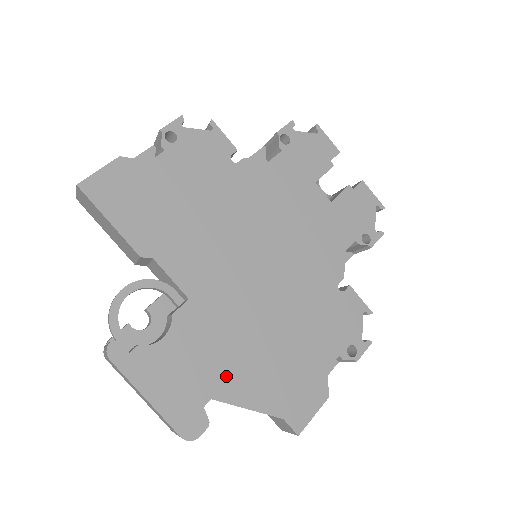
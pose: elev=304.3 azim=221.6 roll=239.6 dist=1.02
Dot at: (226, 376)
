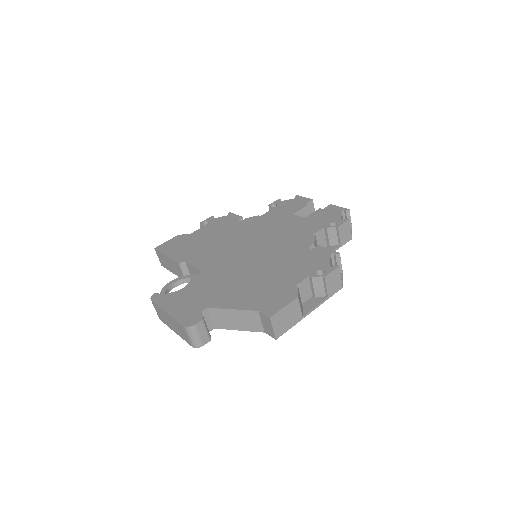
Dot at: (219, 297)
